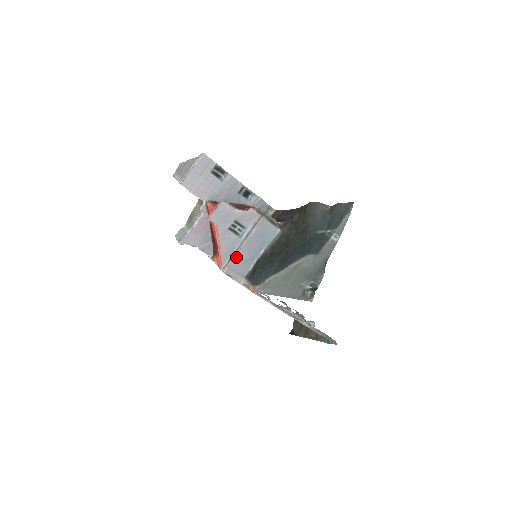
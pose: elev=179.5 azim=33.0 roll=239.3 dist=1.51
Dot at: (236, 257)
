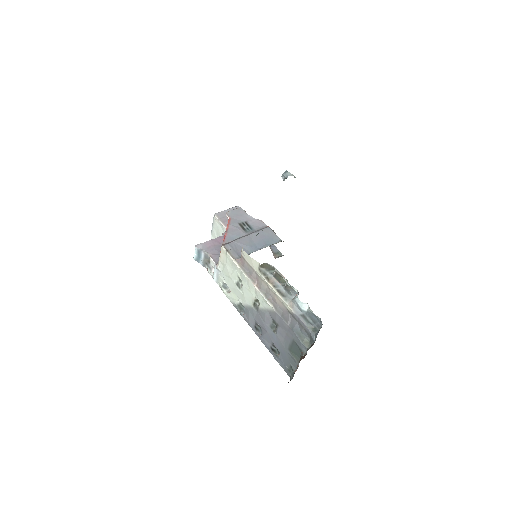
Dot at: (238, 241)
